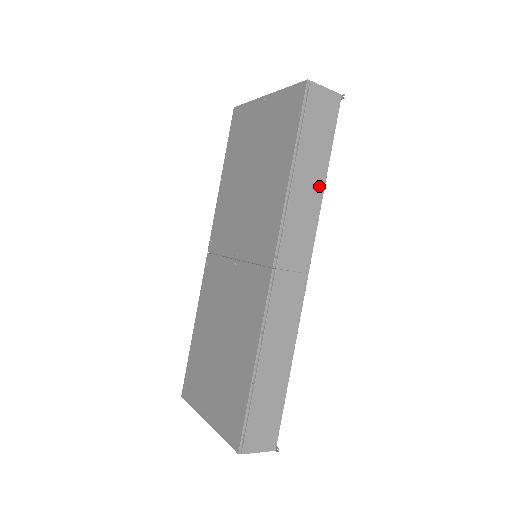
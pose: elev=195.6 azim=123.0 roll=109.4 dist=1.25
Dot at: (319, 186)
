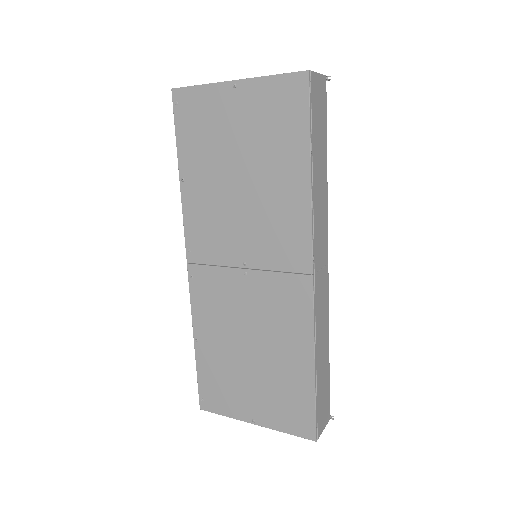
Dot at: (325, 178)
